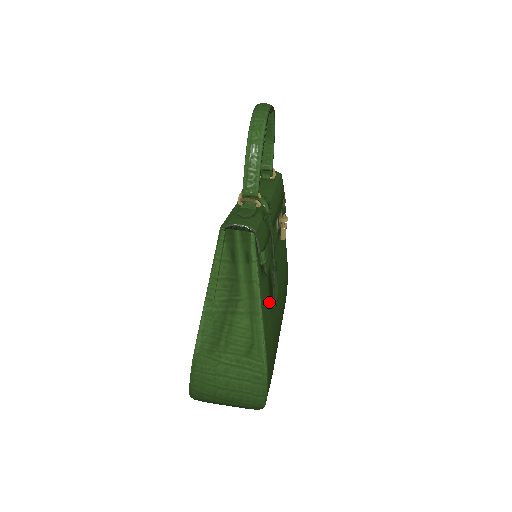
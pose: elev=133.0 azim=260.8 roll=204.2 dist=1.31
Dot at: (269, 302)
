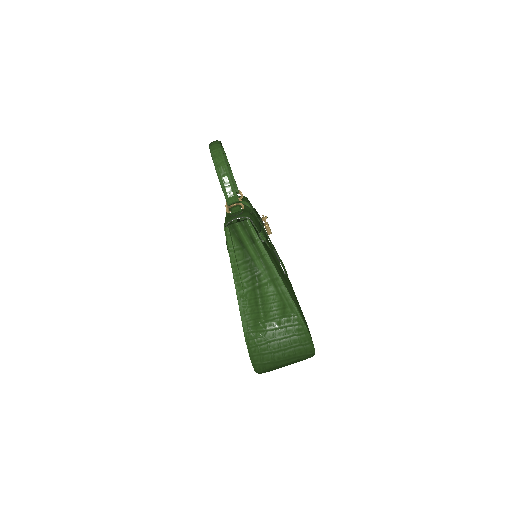
Dot at: occluded
